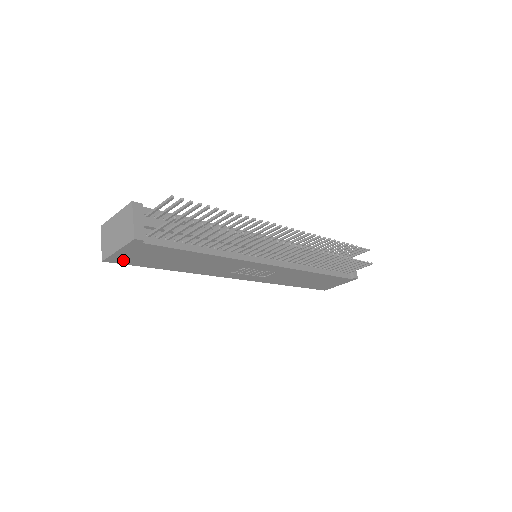
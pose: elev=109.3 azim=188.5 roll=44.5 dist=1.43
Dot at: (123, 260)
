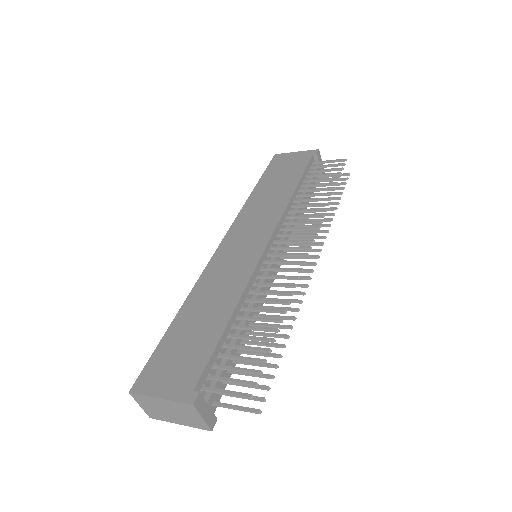
Dot at: occluded
